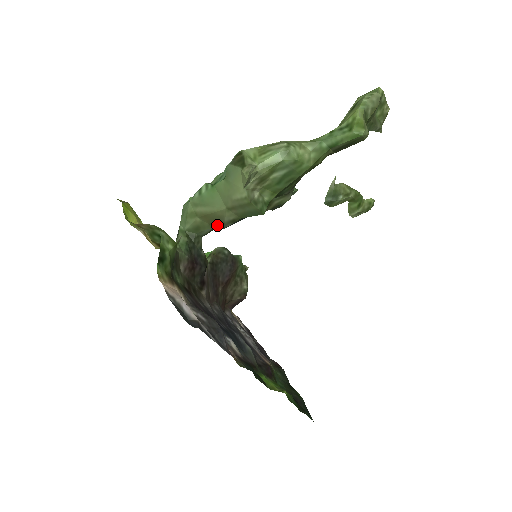
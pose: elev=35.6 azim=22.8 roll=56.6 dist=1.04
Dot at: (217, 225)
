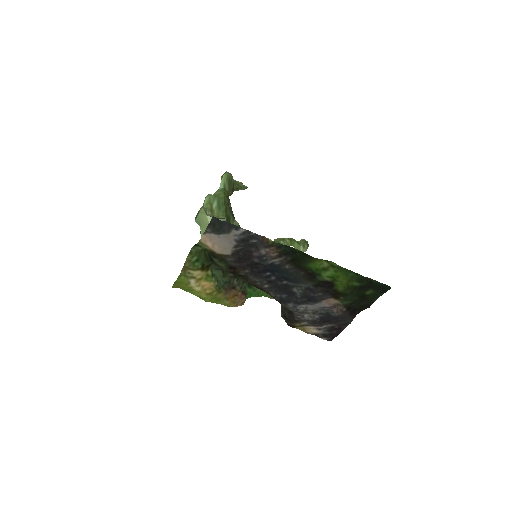
Dot at: occluded
